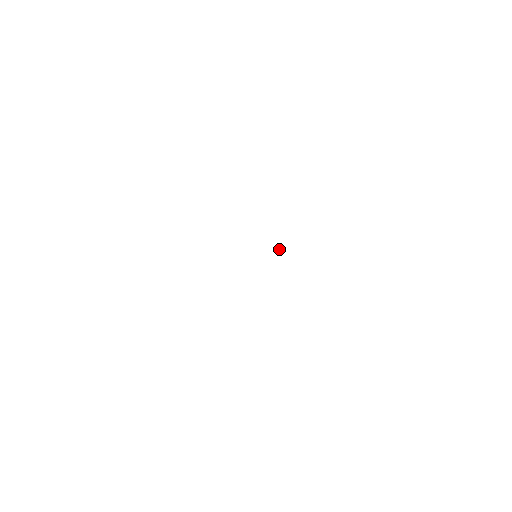
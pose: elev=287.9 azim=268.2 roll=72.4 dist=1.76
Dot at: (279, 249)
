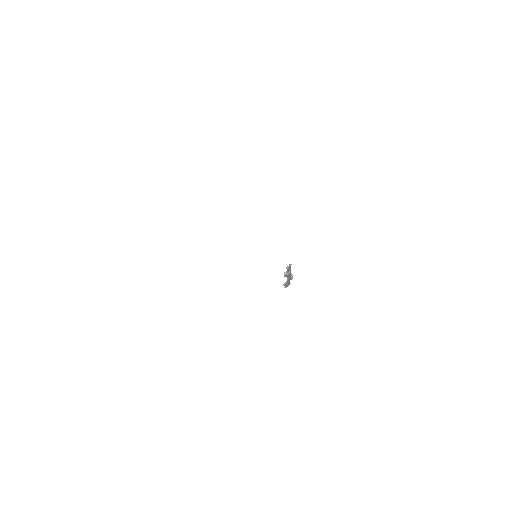
Dot at: occluded
